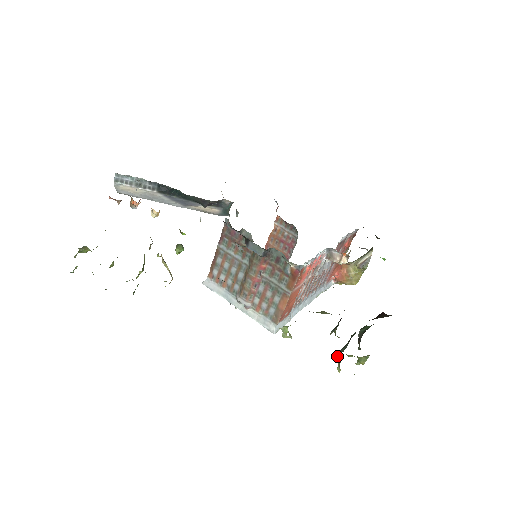
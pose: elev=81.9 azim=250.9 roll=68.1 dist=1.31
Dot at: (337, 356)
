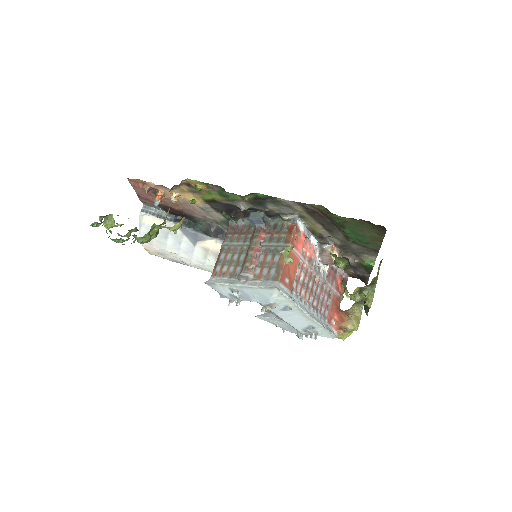
Dot at: (342, 281)
